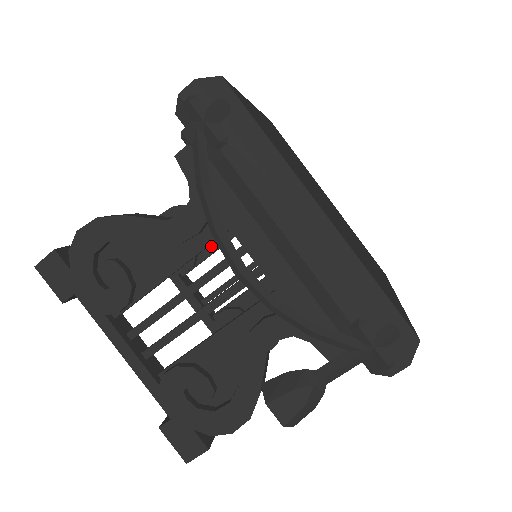
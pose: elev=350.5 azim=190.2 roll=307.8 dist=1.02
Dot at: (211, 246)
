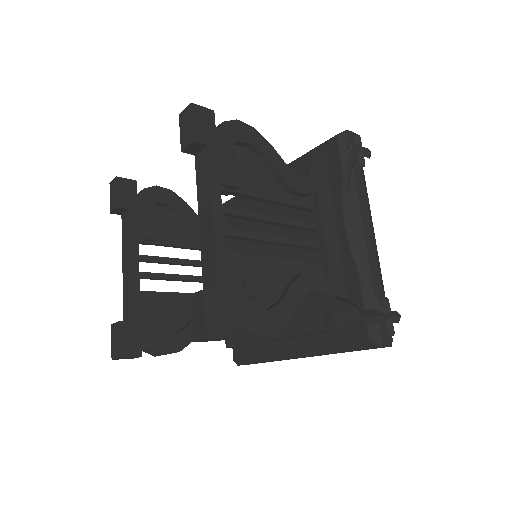
Dot at: (175, 240)
